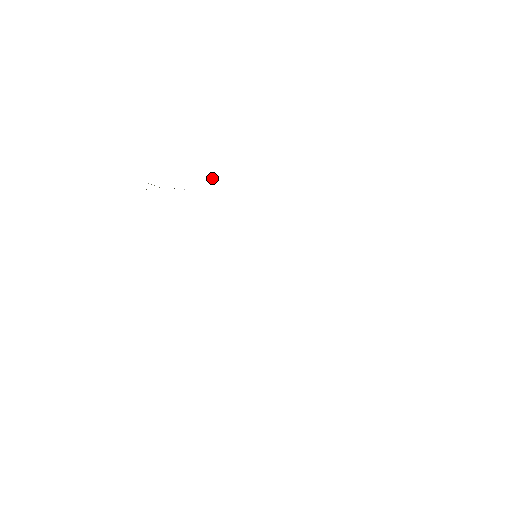
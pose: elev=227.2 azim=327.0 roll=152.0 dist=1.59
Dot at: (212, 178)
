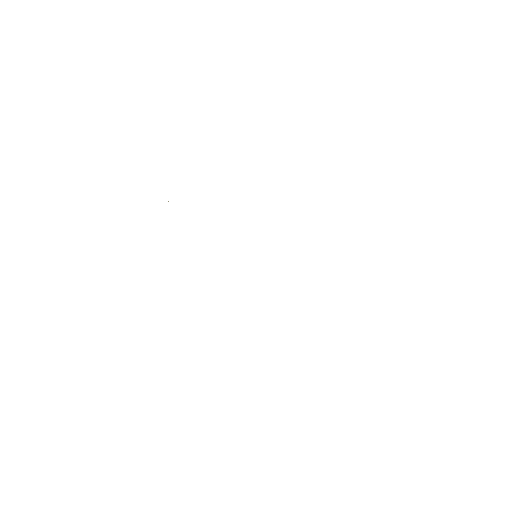
Dot at: occluded
